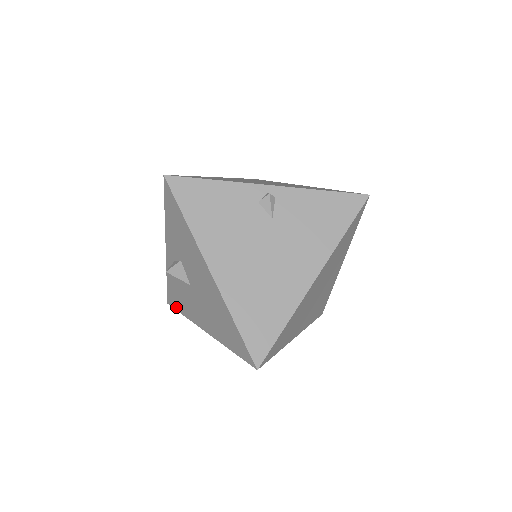
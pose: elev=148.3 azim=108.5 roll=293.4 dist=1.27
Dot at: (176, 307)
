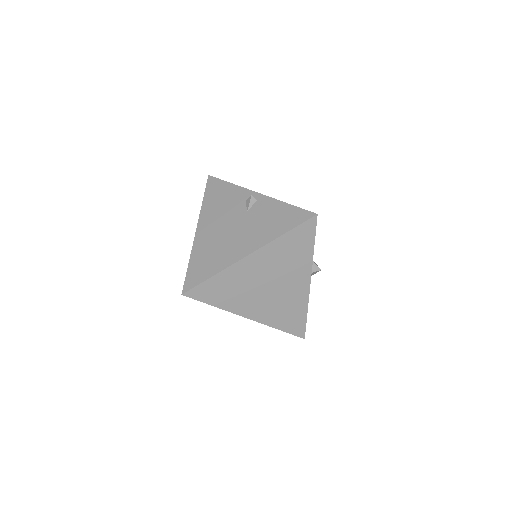
Dot at: occluded
